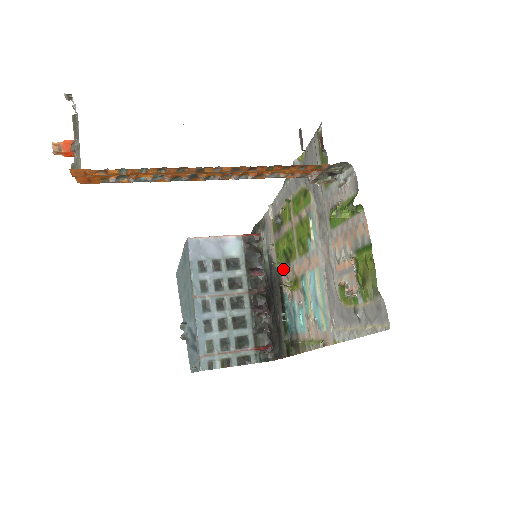
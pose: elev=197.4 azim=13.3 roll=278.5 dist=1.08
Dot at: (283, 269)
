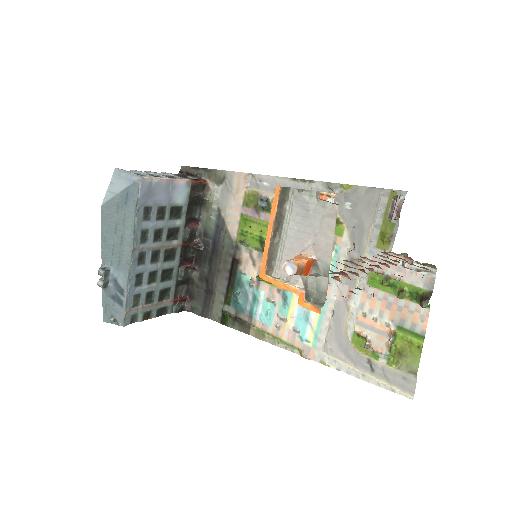
Dot at: (249, 250)
